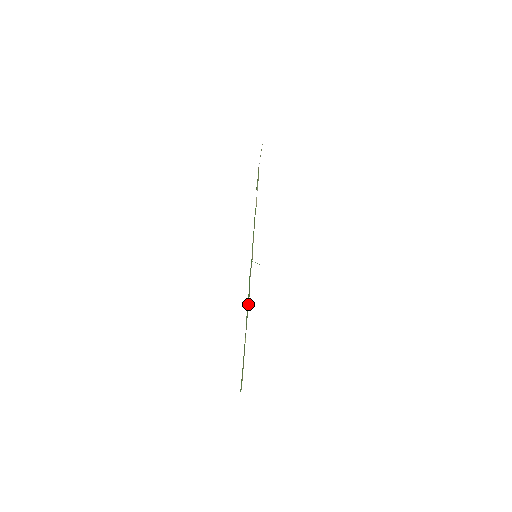
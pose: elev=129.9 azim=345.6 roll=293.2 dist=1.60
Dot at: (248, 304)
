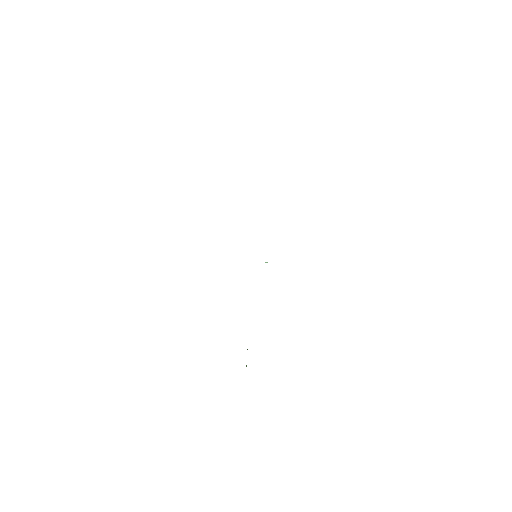
Dot at: occluded
